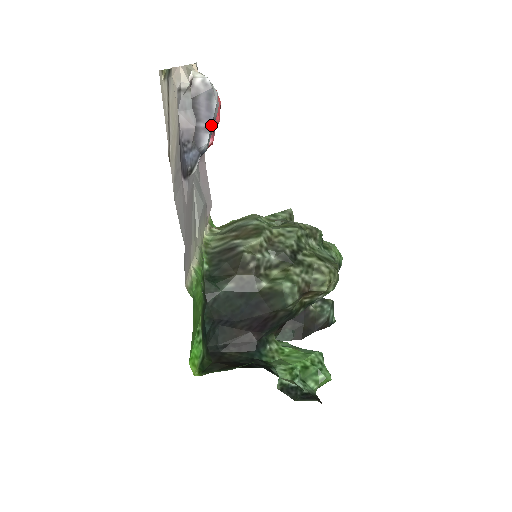
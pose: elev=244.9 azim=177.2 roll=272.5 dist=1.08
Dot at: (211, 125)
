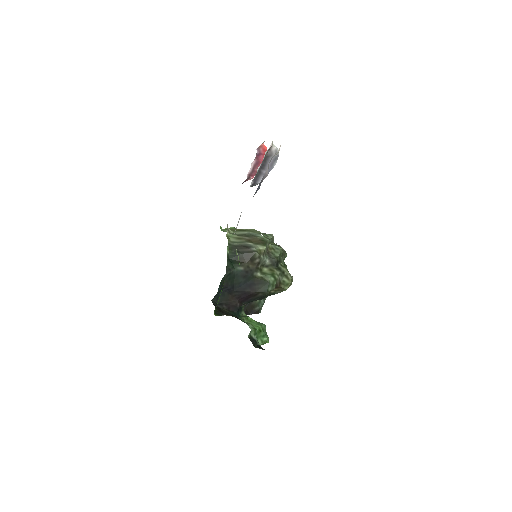
Dot at: occluded
